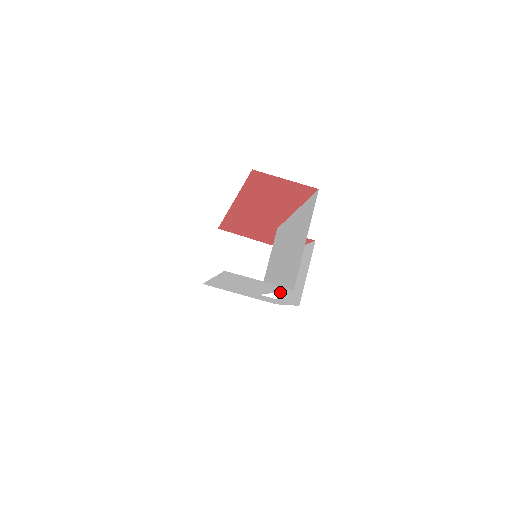
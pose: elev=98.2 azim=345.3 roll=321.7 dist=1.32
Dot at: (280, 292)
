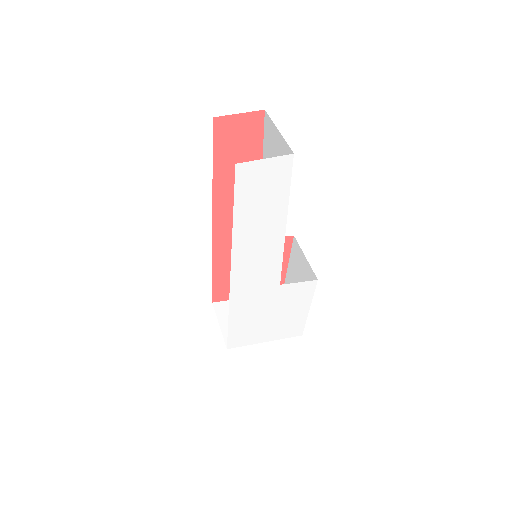
Dot at: occluded
